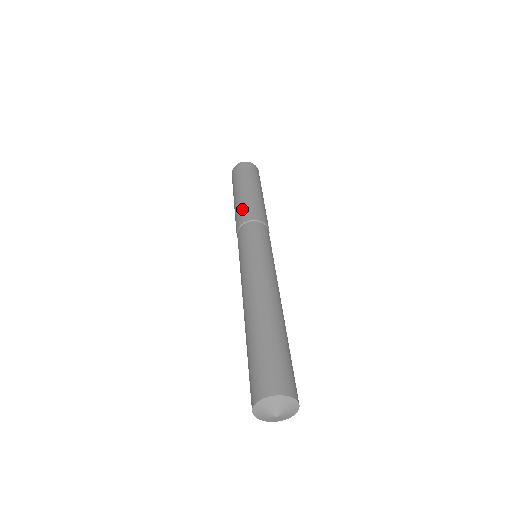
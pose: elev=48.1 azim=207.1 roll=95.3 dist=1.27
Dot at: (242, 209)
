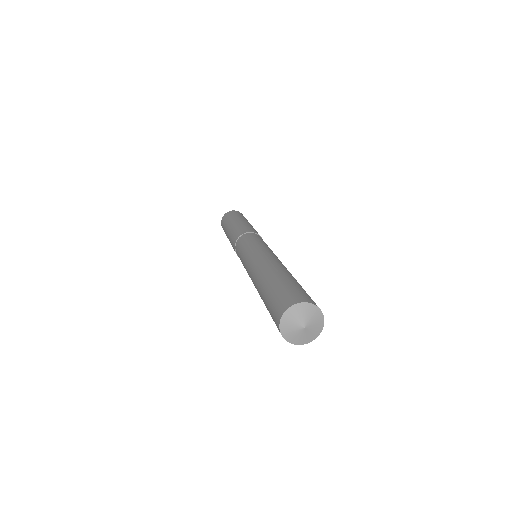
Dot at: (231, 241)
